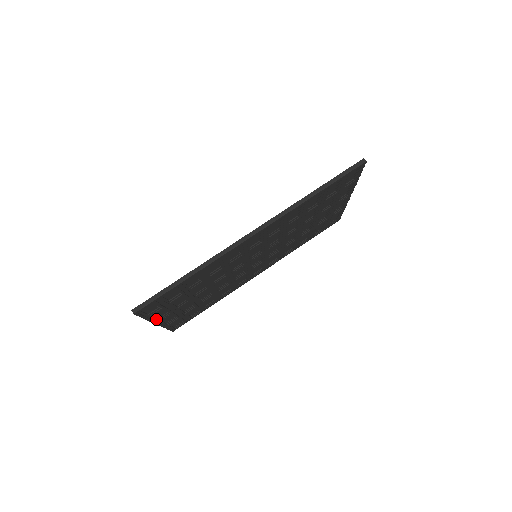
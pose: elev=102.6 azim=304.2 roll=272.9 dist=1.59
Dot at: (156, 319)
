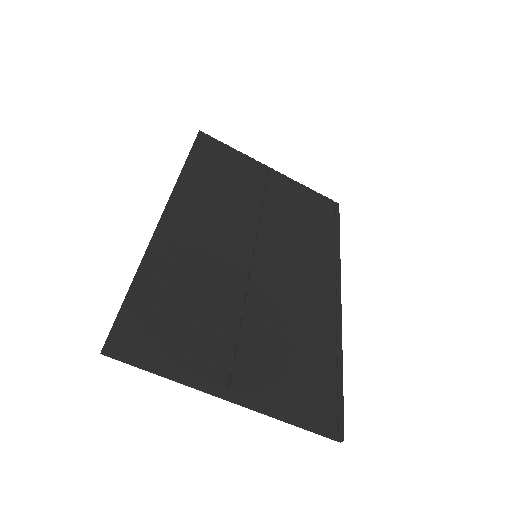
Dot at: (204, 380)
